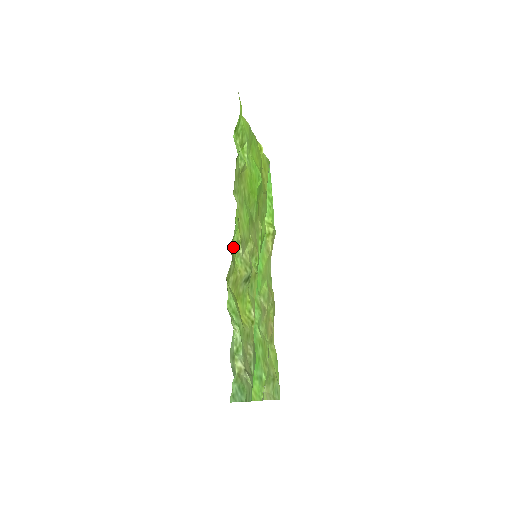
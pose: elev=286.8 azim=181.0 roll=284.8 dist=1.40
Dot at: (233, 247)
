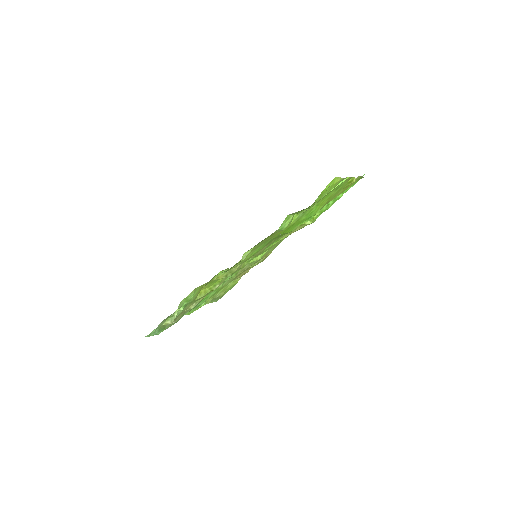
Dot at: occluded
